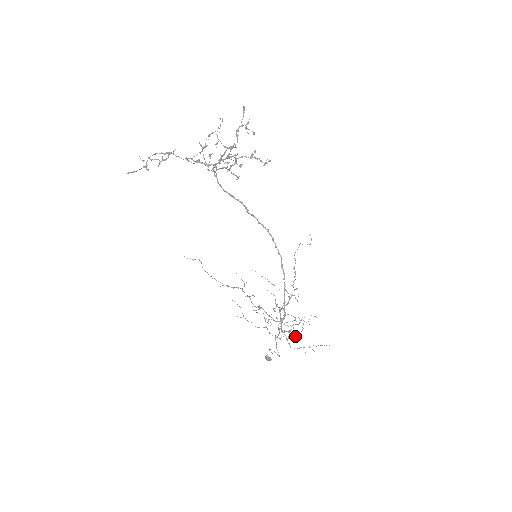
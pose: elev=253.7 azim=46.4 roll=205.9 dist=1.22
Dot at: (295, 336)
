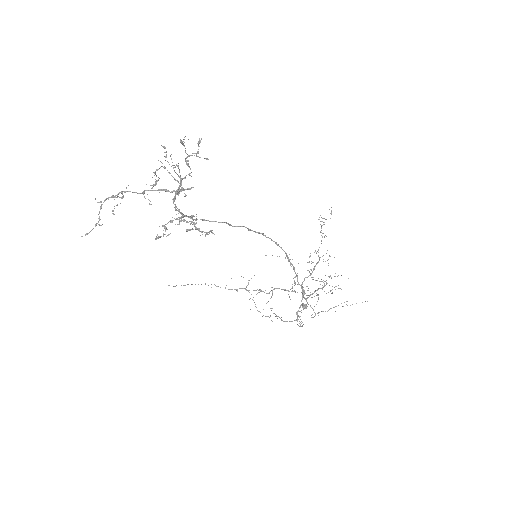
Dot at: occluded
